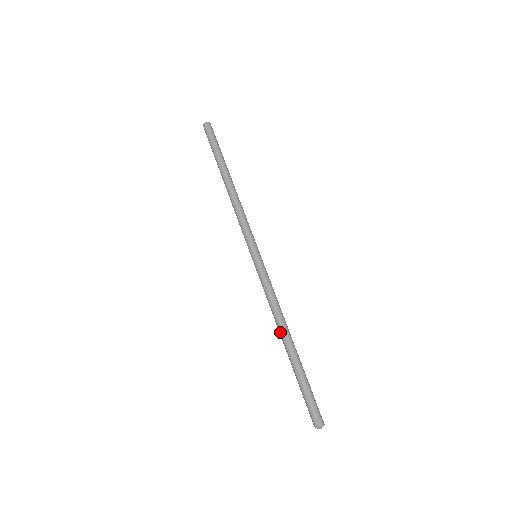
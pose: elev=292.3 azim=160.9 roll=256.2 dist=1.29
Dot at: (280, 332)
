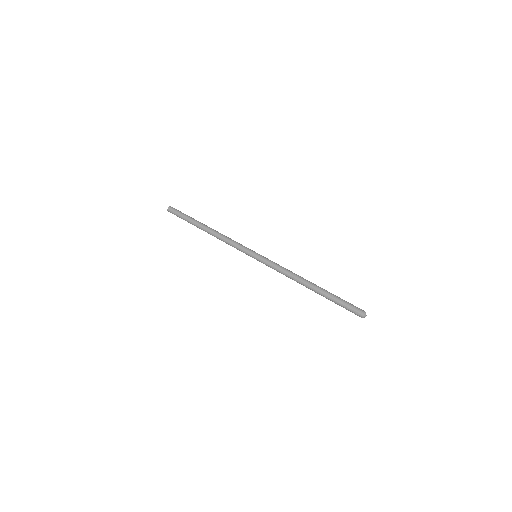
Dot at: occluded
